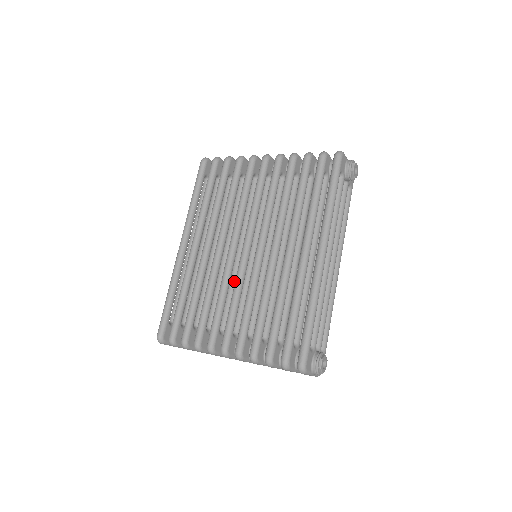
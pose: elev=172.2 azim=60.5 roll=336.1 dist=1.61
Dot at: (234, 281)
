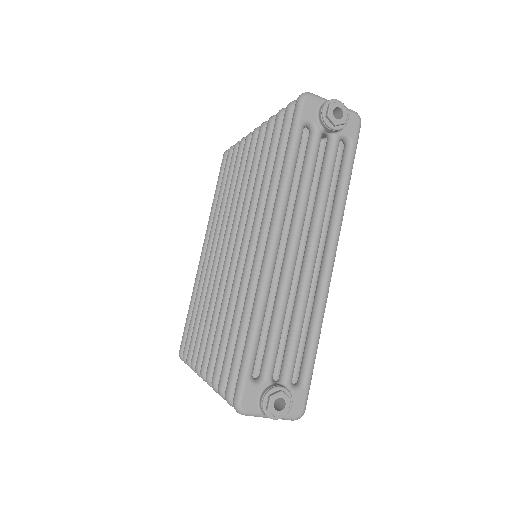
Dot at: occluded
